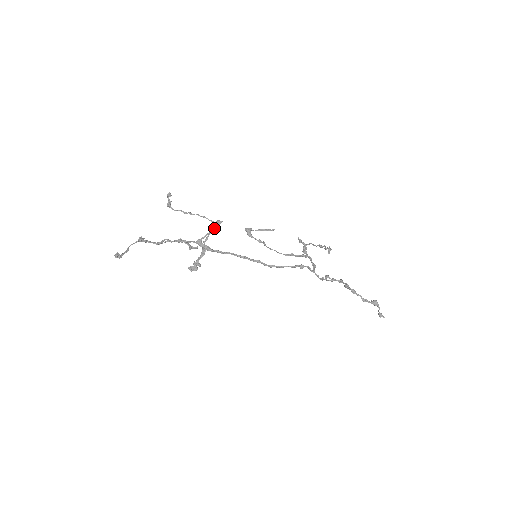
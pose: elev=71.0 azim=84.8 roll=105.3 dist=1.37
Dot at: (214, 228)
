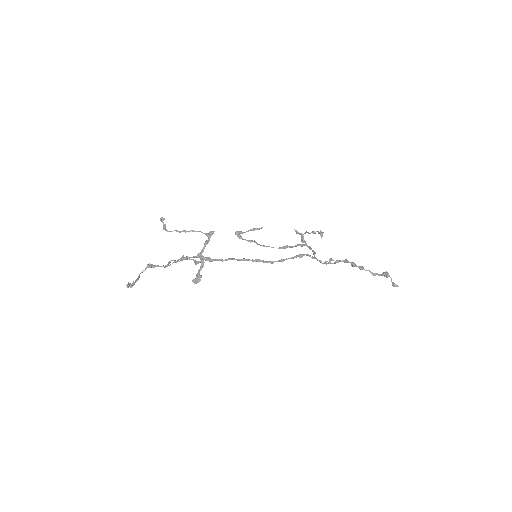
Dot at: (208, 239)
